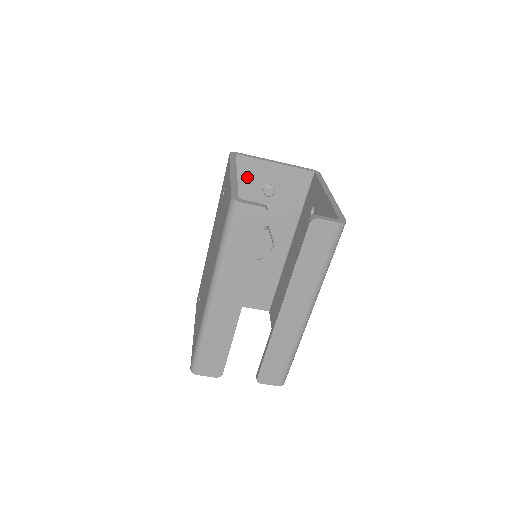
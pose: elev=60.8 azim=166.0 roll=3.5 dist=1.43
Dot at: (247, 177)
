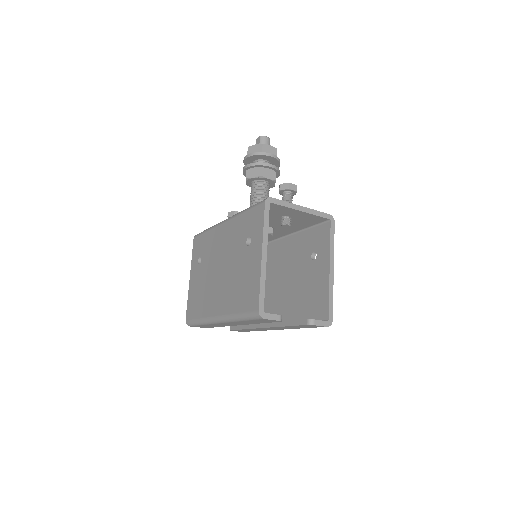
Dot at: (272, 211)
